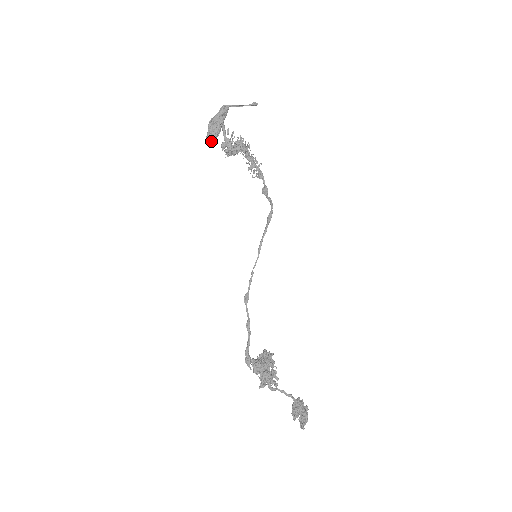
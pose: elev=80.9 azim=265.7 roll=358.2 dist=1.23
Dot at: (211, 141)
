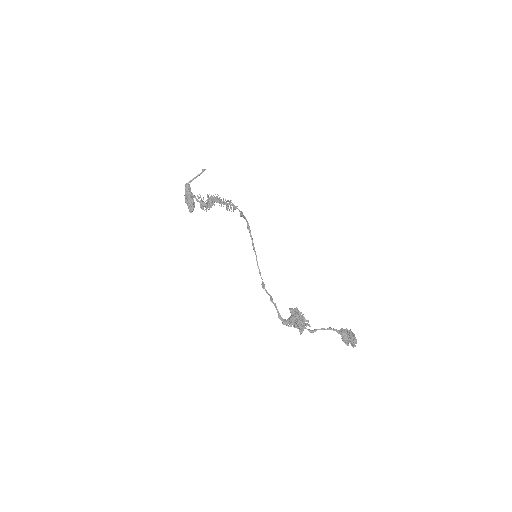
Dot at: (192, 210)
